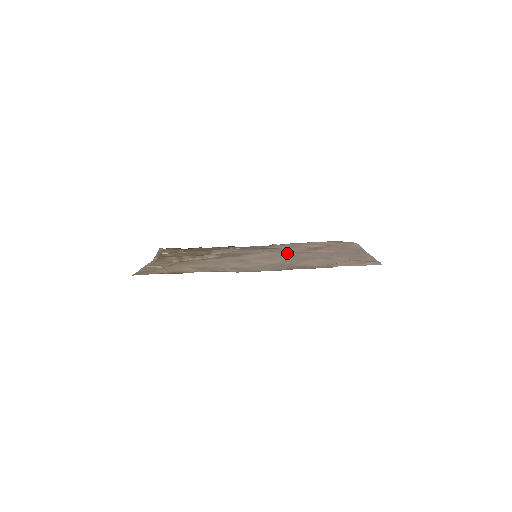
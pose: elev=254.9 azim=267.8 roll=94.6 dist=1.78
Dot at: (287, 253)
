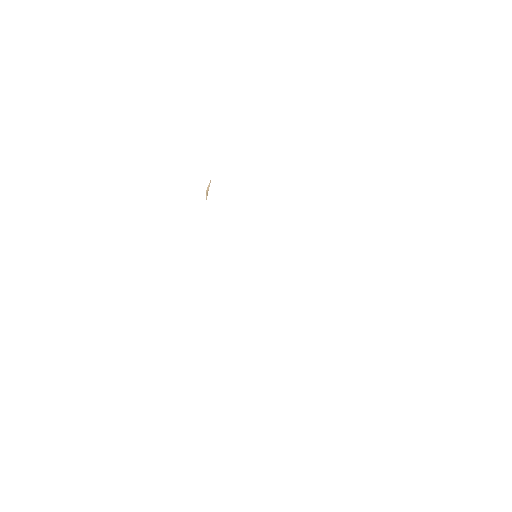
Dot at: occluded
